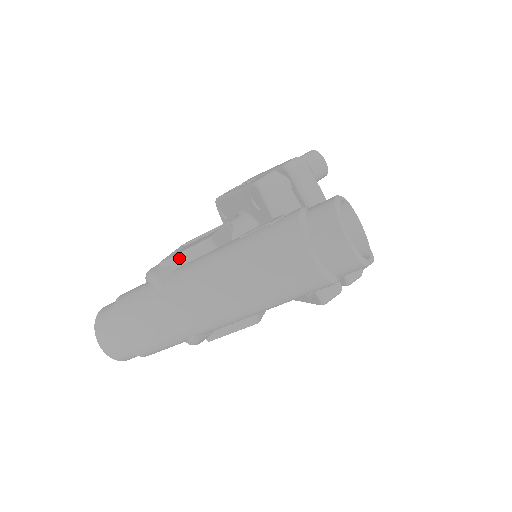
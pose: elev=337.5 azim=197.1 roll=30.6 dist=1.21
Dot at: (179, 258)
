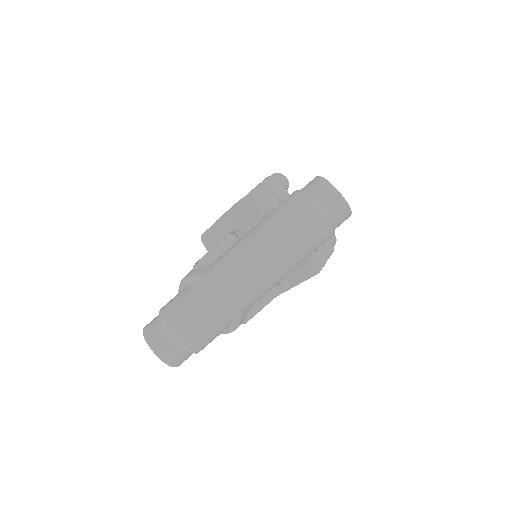
Dot at: (210, 257)
